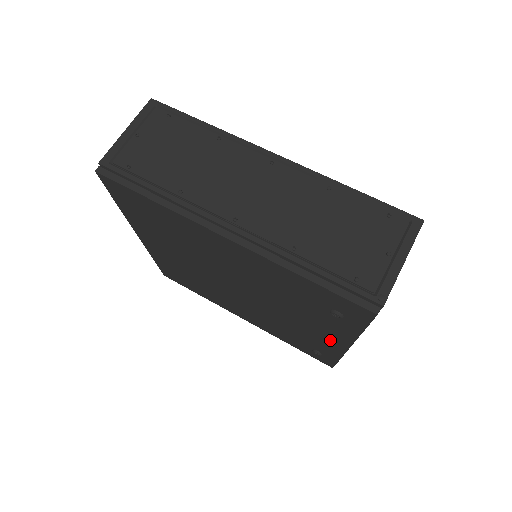
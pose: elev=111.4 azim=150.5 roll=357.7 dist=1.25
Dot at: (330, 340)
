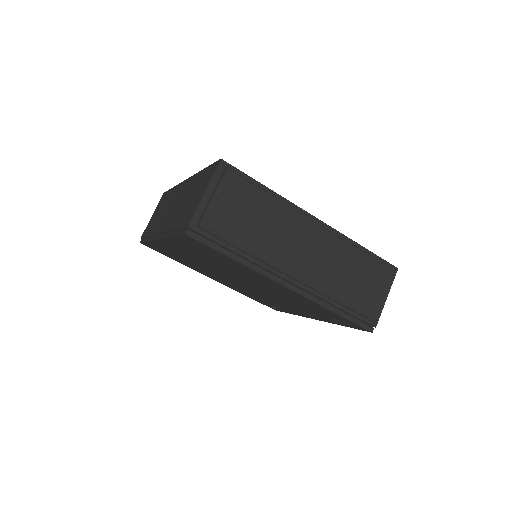
Dot at: occluded
